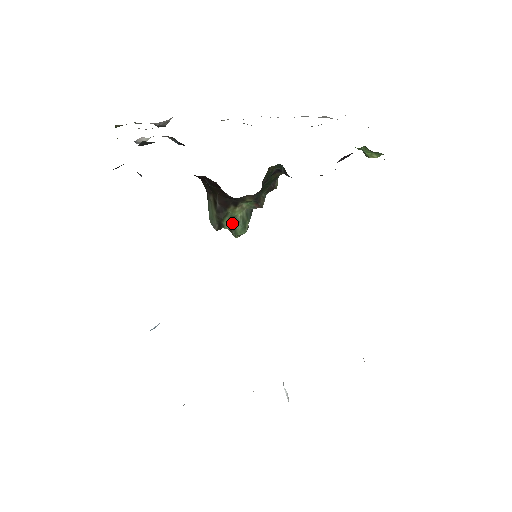
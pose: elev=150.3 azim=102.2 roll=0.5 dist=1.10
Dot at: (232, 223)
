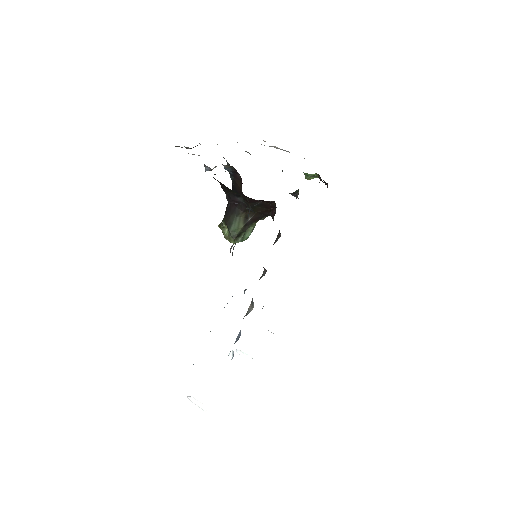
Dot at: (245, 233)
